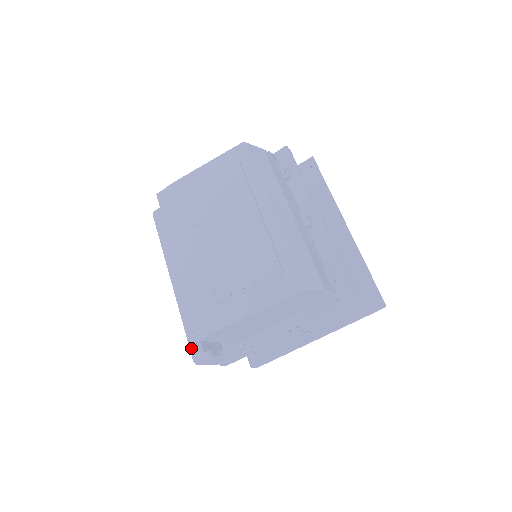
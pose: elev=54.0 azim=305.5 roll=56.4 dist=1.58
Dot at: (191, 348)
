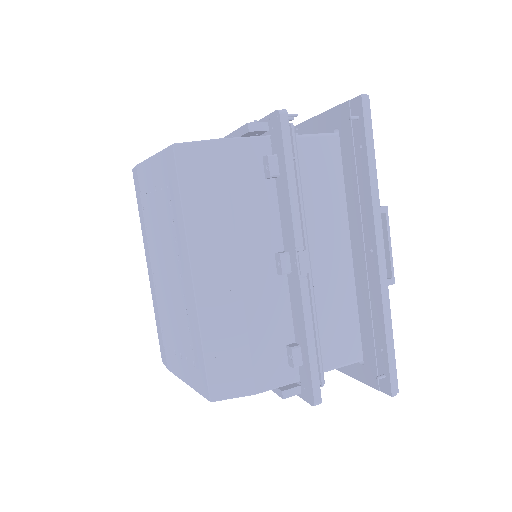
Dot at: occluded
